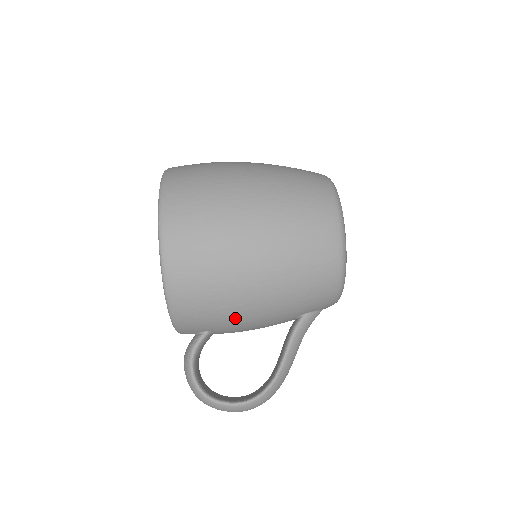
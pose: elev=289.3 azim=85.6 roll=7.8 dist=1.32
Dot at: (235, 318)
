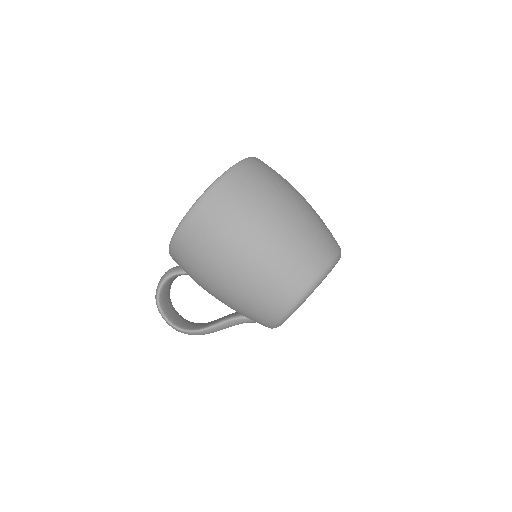
Dot at: (201, 285)
